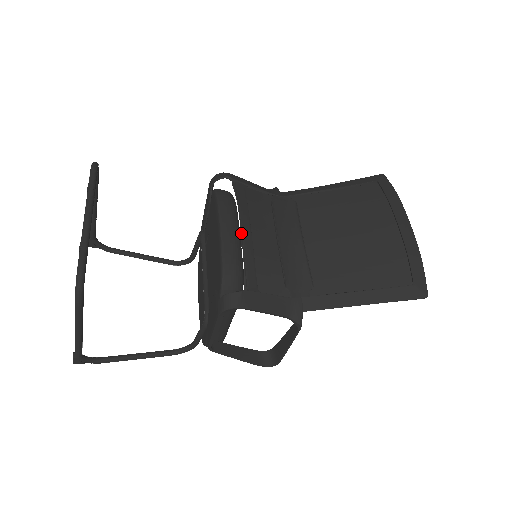
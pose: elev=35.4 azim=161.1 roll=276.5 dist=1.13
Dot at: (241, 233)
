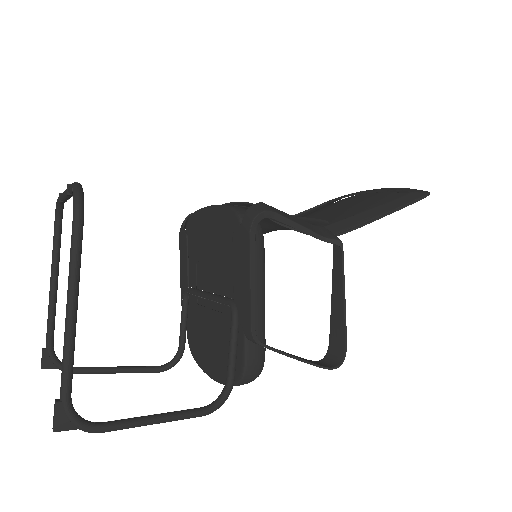
Dot at: (233, 203)
